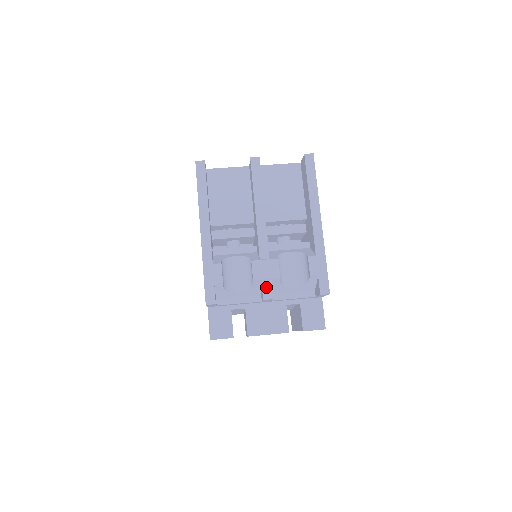
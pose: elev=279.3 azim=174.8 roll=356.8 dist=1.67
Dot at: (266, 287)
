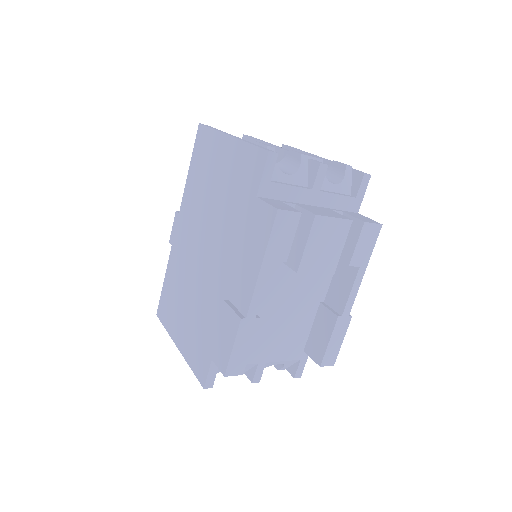
Dot at: (315, 161)
